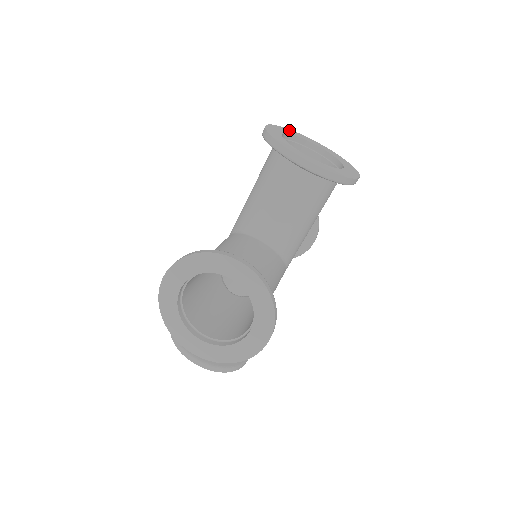
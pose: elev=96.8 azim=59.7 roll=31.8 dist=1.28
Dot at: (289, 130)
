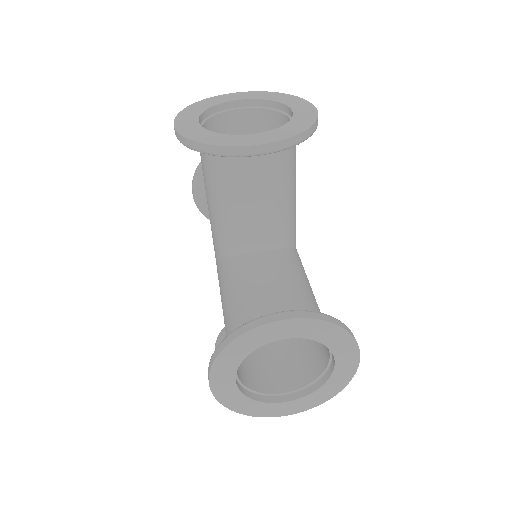
Dot at: (196, 105)
